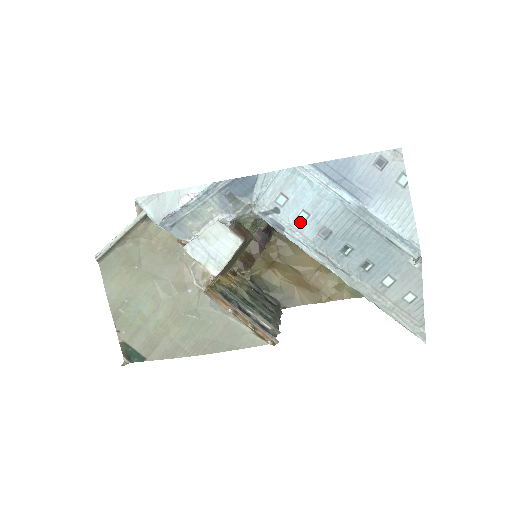
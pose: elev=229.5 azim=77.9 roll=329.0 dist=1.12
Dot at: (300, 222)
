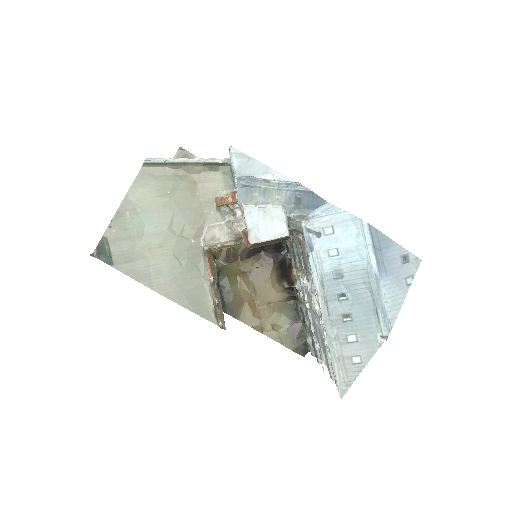
Dot at: (328, 254)
